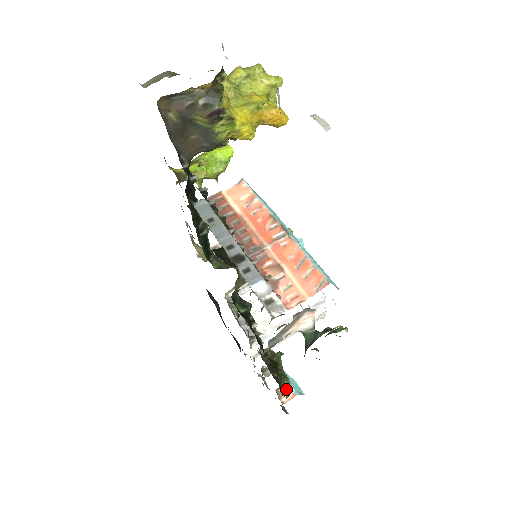
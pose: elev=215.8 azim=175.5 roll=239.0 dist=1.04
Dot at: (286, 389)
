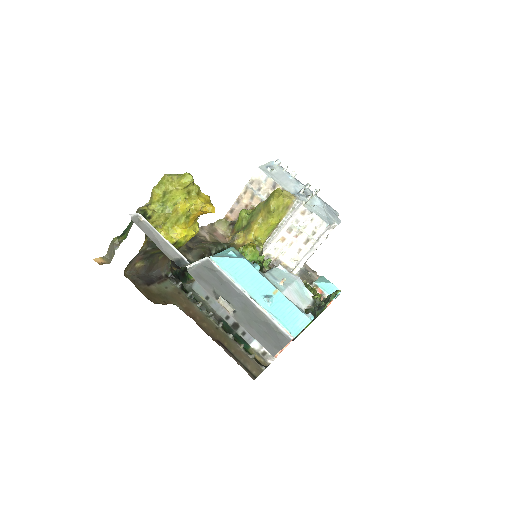
Dot at: occluded
